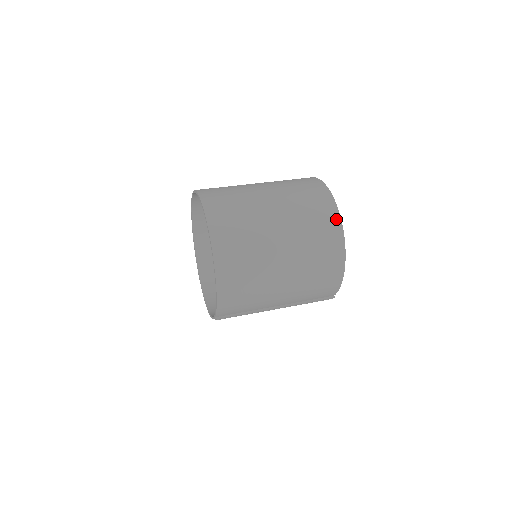
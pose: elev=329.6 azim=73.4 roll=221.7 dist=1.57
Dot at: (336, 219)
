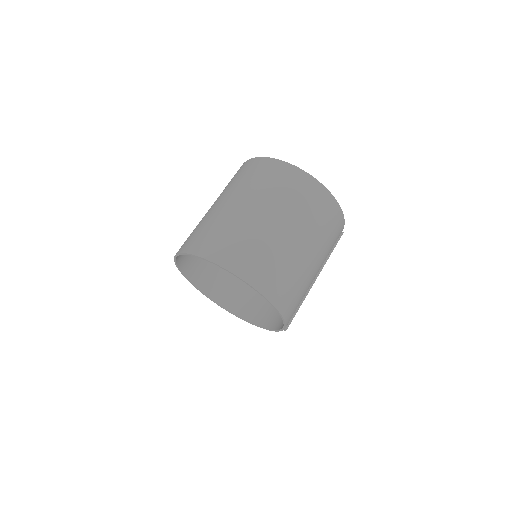
Dot at: (306, 177)
